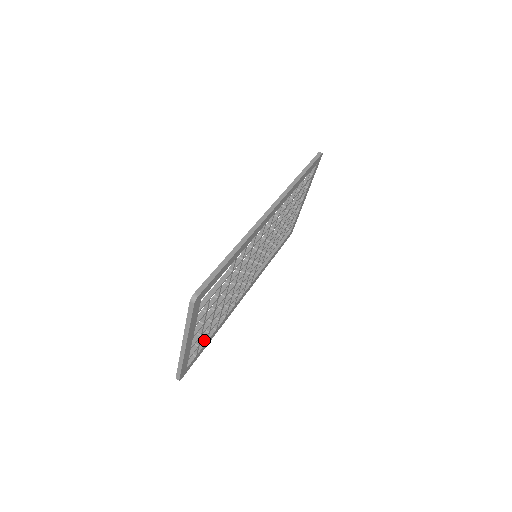
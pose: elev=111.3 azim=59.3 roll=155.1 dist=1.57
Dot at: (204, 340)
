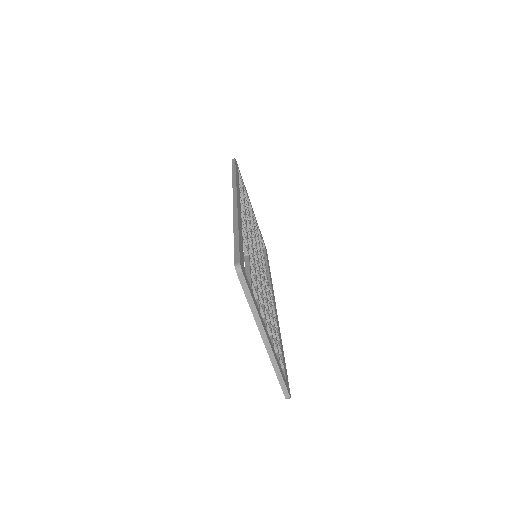
Dot at: occluded
